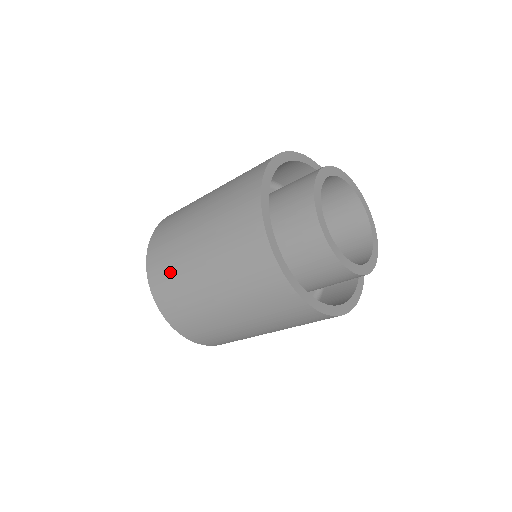
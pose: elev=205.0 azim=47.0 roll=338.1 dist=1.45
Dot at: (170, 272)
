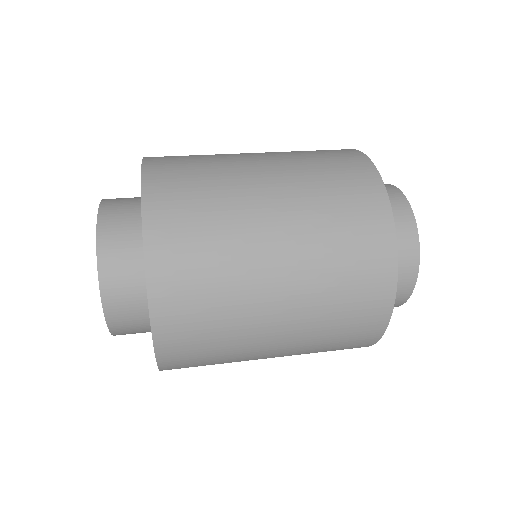
Dot at: (204, 230)
